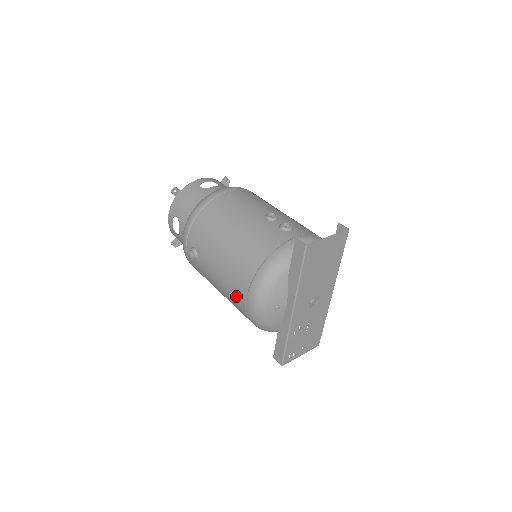
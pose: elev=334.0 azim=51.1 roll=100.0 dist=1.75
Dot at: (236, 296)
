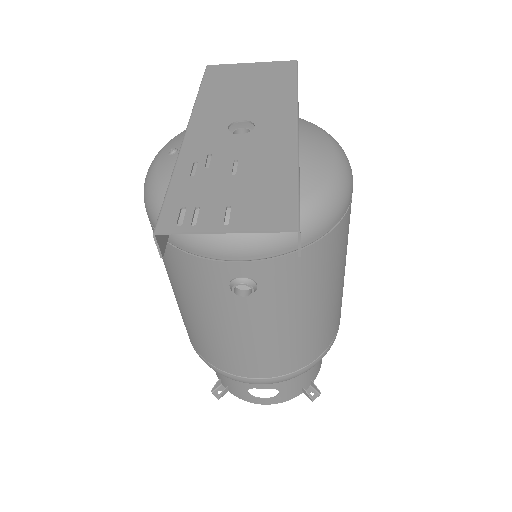
Dot at: occluded
